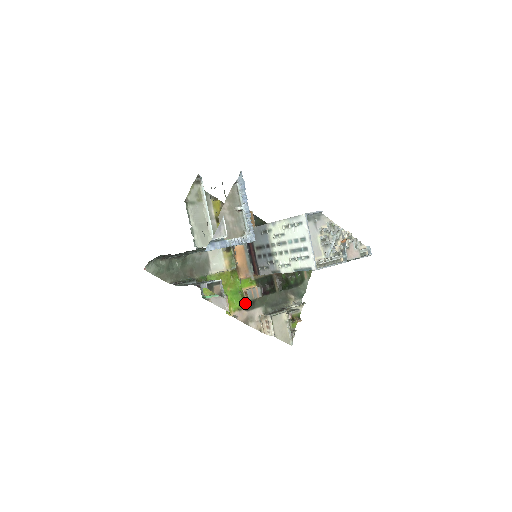
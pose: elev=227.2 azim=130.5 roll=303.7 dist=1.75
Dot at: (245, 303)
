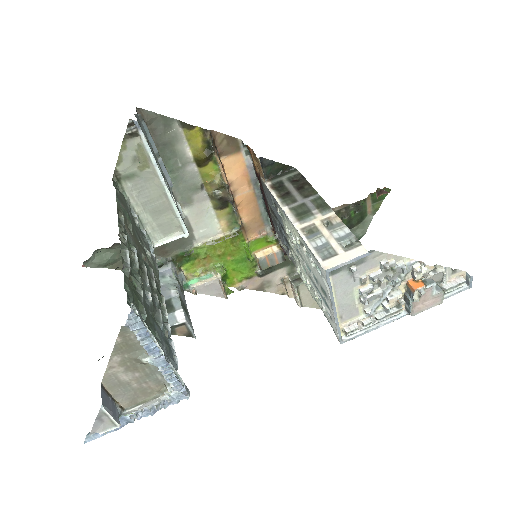
Dot at: (257, 269)
